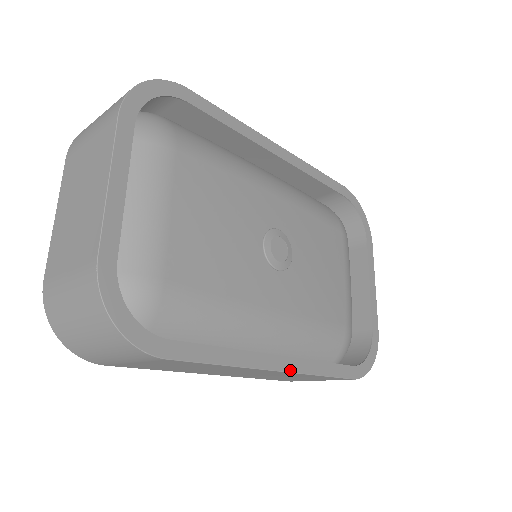
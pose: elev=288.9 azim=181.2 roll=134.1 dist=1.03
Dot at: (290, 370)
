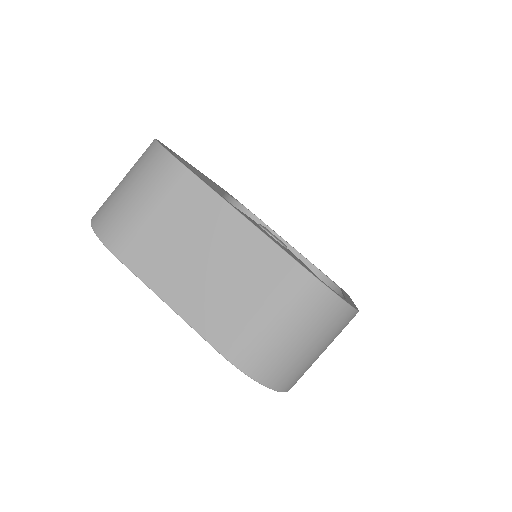
Dot at: (351, 299)
